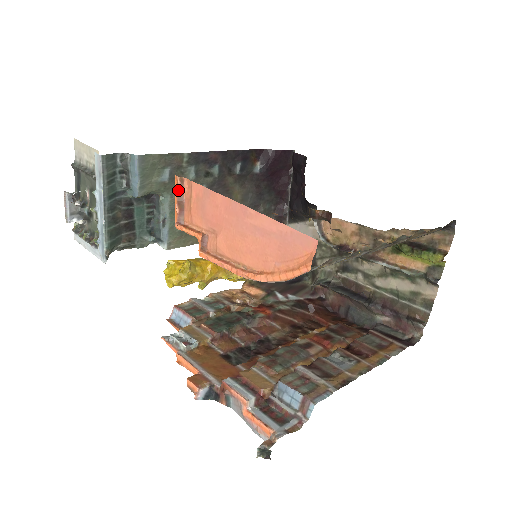
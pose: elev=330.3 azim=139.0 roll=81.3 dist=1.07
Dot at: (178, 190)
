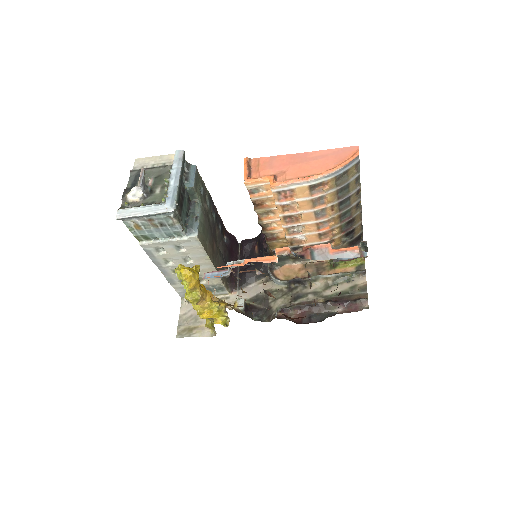
Dot at: (248, 163)
